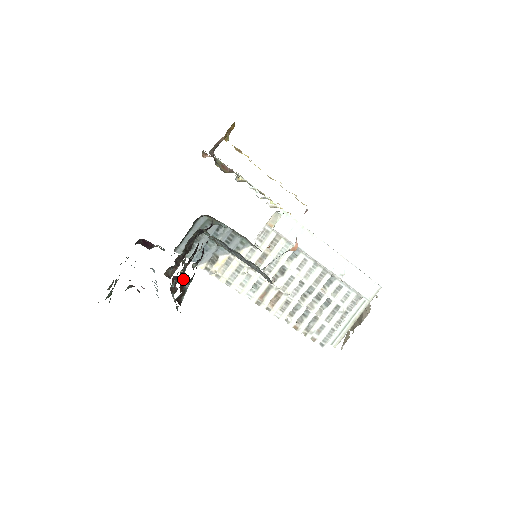
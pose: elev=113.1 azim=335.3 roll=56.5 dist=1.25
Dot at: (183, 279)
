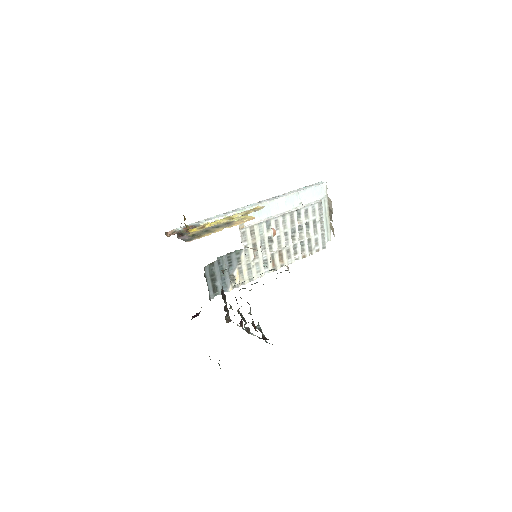
Dot at: occluded
